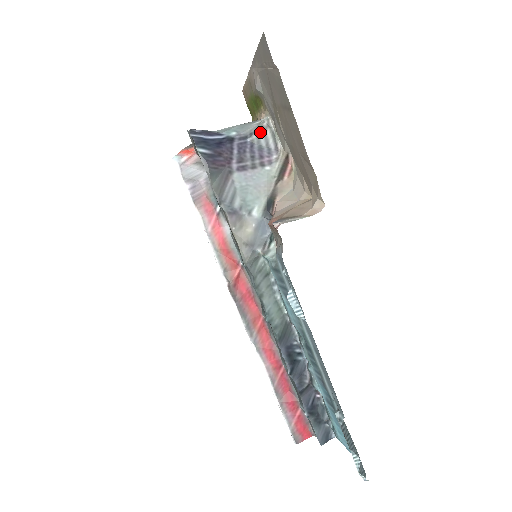
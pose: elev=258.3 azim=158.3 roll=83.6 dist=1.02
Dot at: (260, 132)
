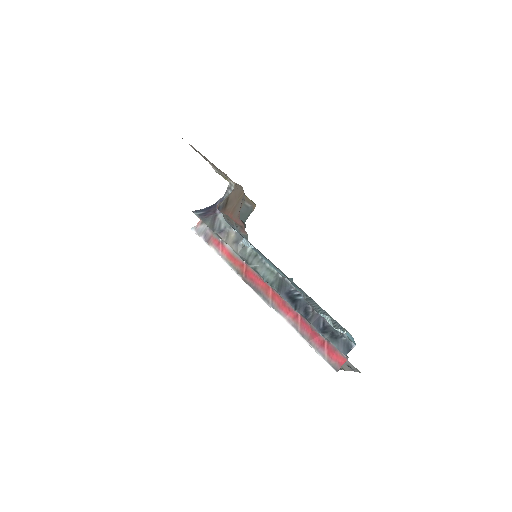
Dot at: (228, 191)
